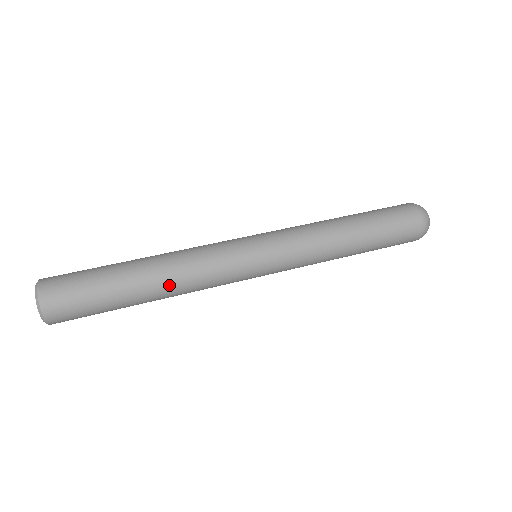
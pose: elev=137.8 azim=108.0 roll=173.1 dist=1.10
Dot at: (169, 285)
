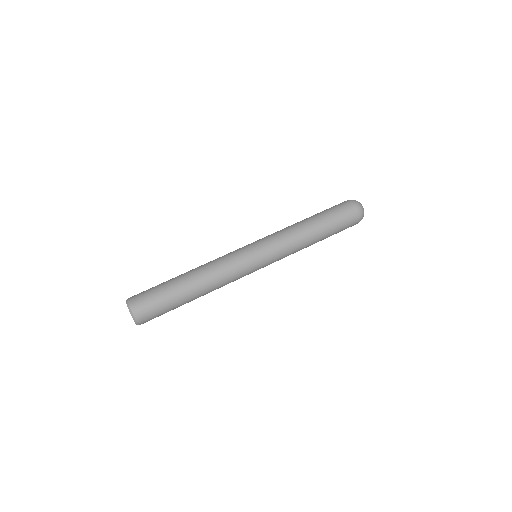
Dot at: (209, 292)
